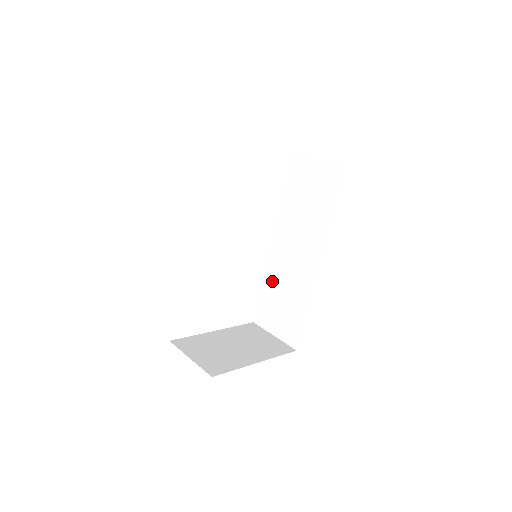
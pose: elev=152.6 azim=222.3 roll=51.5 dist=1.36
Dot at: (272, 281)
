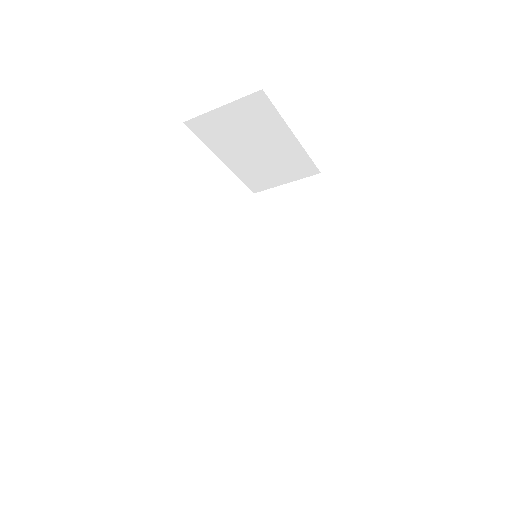
Dot at: (266, 333)
